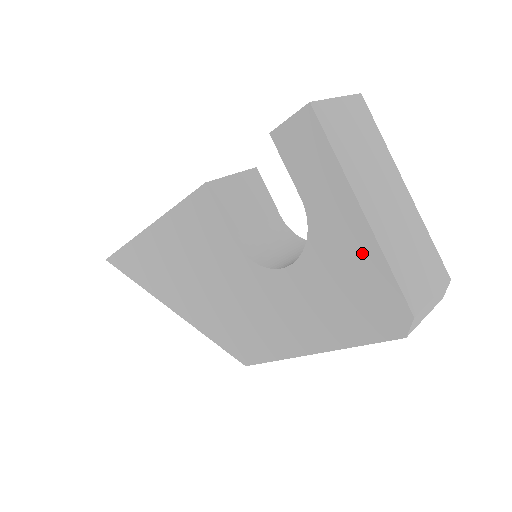
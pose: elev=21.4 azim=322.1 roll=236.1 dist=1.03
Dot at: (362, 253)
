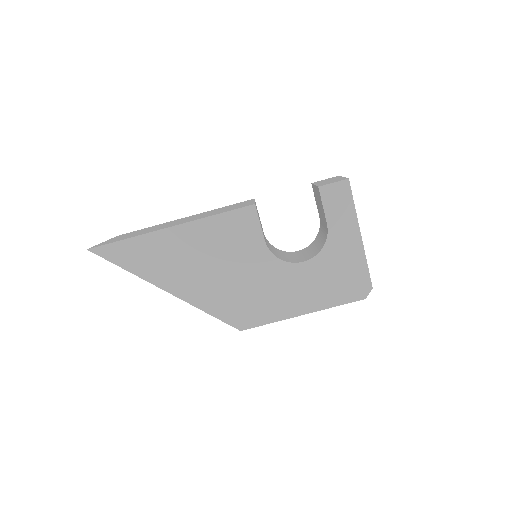
Dot at: (355, 256)
